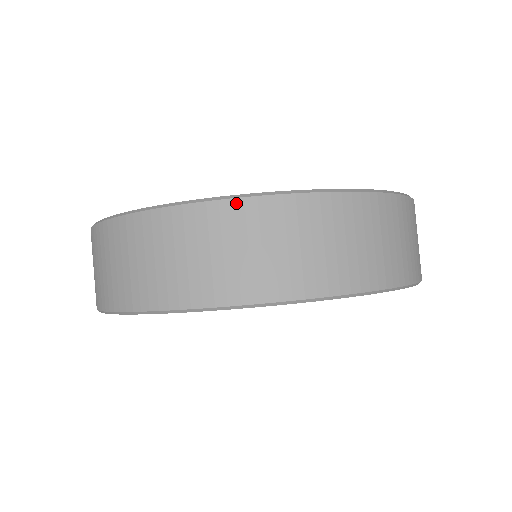
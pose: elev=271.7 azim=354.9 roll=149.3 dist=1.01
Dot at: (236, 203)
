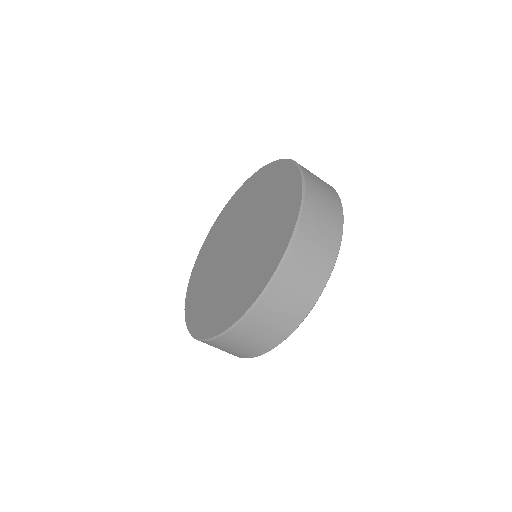
Dot at: (252, 312)
